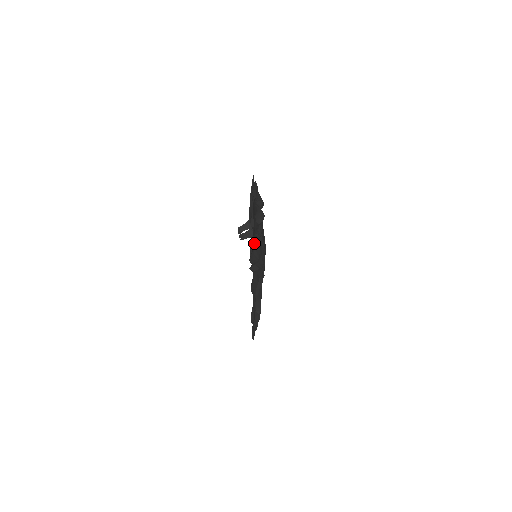
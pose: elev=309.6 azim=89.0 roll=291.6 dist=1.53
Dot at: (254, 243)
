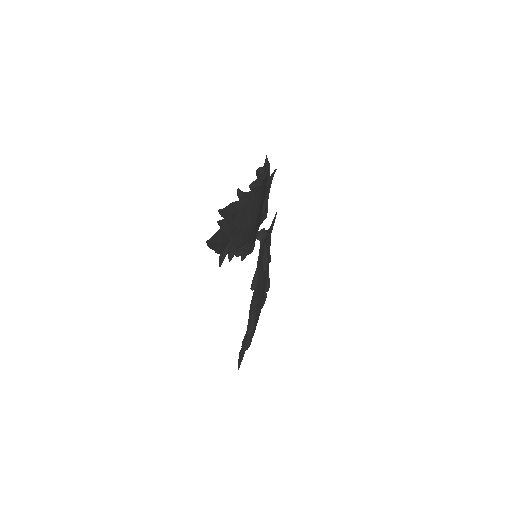
Dot at: occluded
